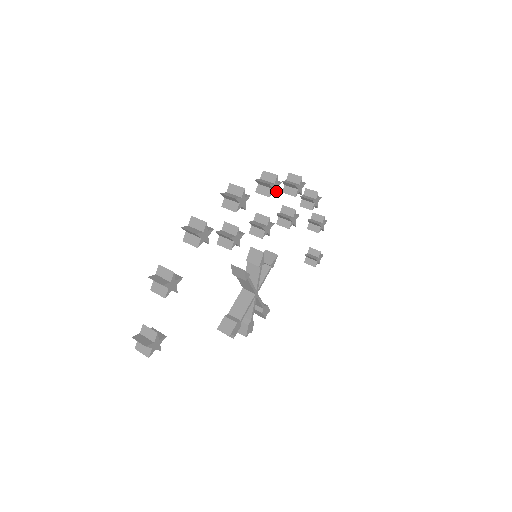
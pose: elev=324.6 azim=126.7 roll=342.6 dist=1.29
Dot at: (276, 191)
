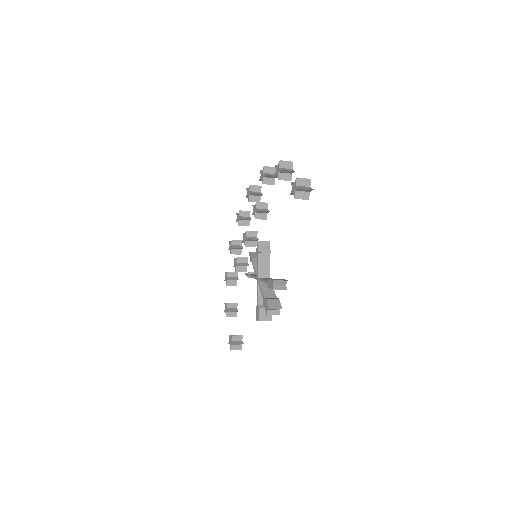
Dot at: (249, 223)
